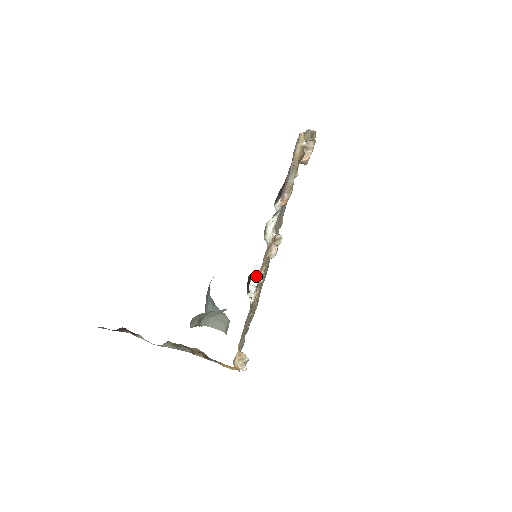
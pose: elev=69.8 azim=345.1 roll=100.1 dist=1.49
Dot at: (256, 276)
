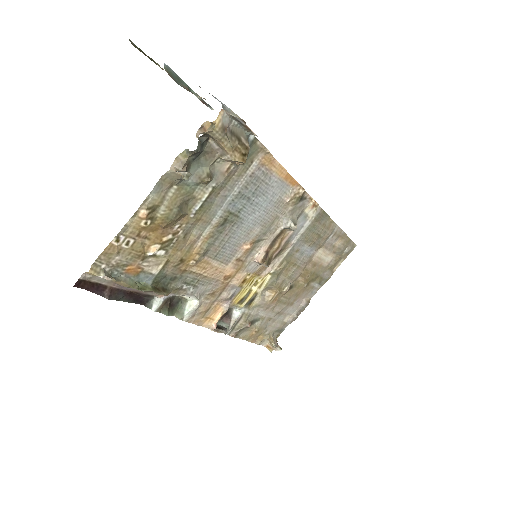
Dot at: occluded
